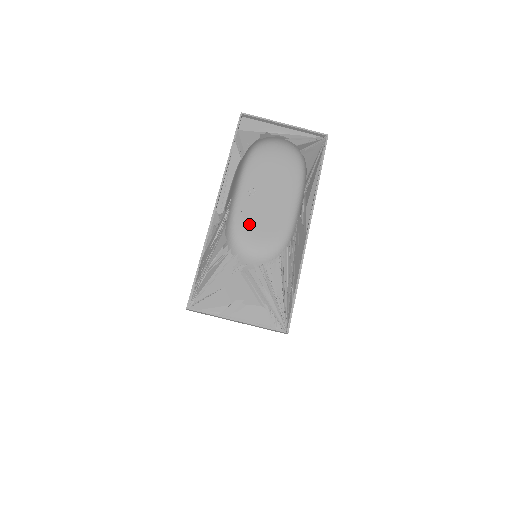
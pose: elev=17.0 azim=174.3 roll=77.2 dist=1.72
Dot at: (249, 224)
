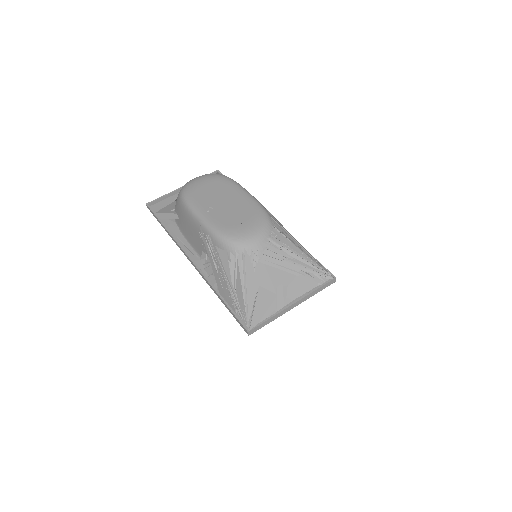
Dot at: (230, 225)
